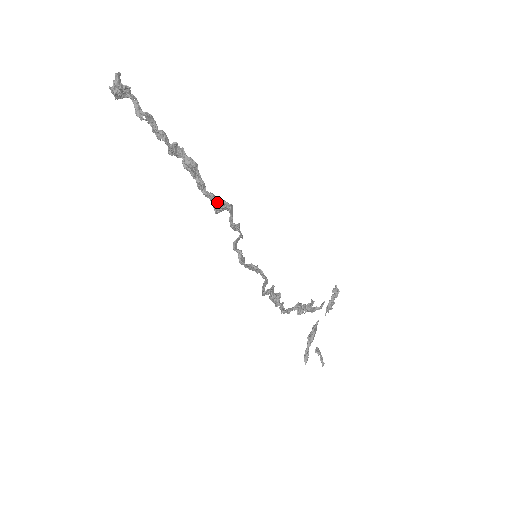
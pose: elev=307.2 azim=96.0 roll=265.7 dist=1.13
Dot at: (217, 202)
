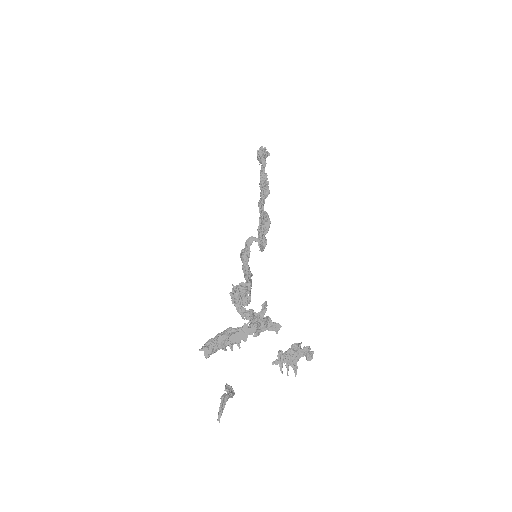
Dot at: (262, 212)
